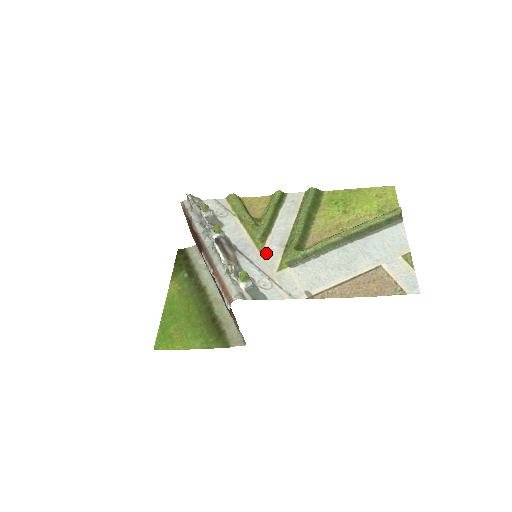
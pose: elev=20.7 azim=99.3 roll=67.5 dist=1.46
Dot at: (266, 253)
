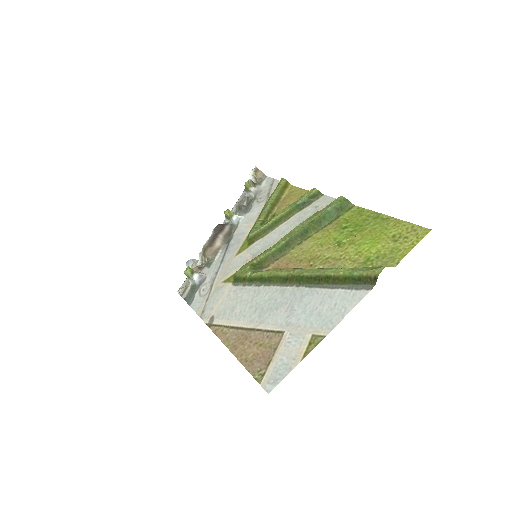
Dot at: (238, 258)
